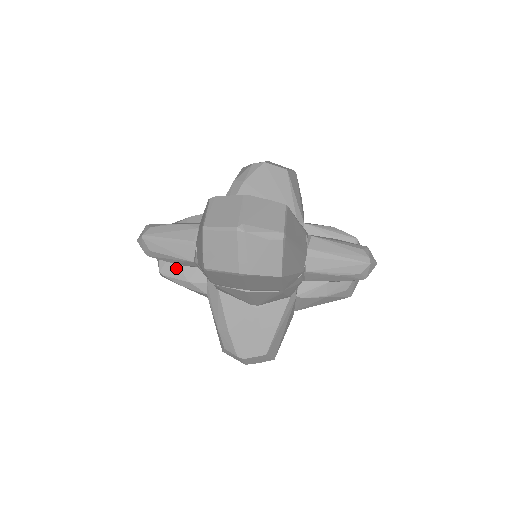
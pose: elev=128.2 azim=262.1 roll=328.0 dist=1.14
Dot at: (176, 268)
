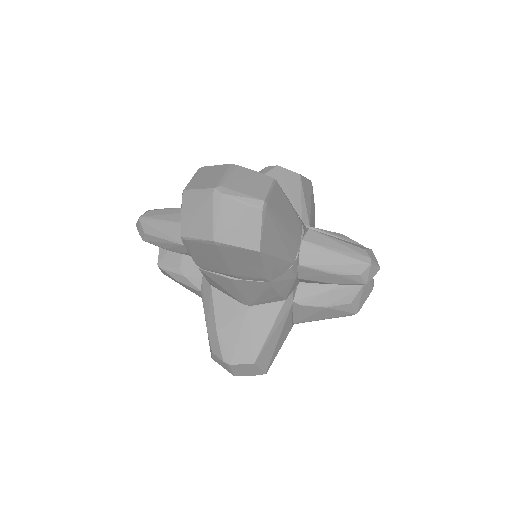
Dot at: (174, 261)
